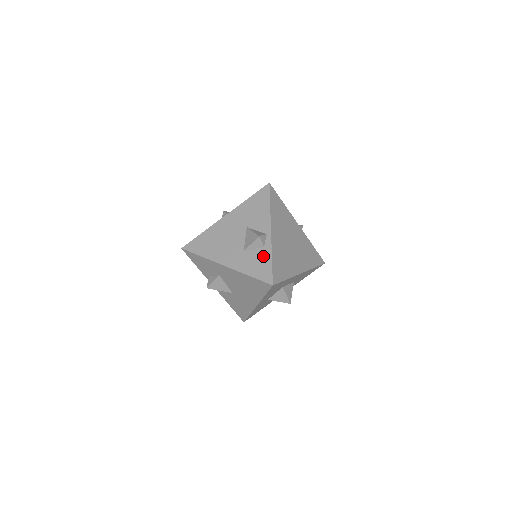
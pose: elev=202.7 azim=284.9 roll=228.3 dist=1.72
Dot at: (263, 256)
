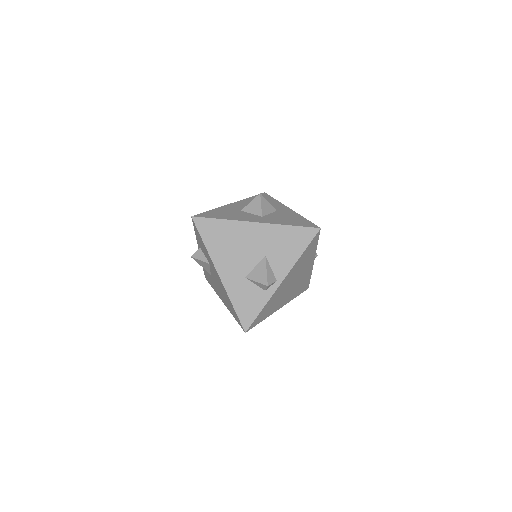
Dot at: (258, 299)
